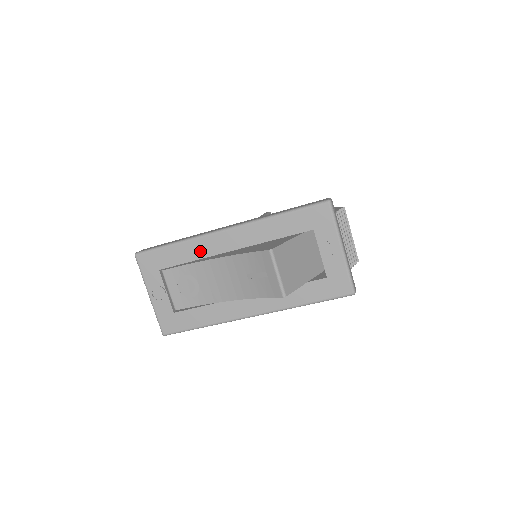
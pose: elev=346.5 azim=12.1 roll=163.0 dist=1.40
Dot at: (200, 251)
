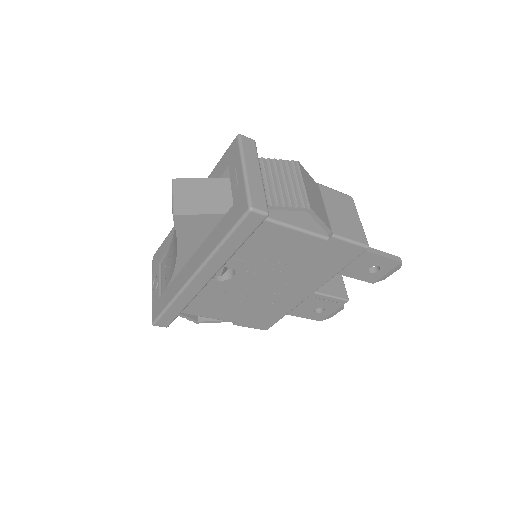
Dot at: occluded
